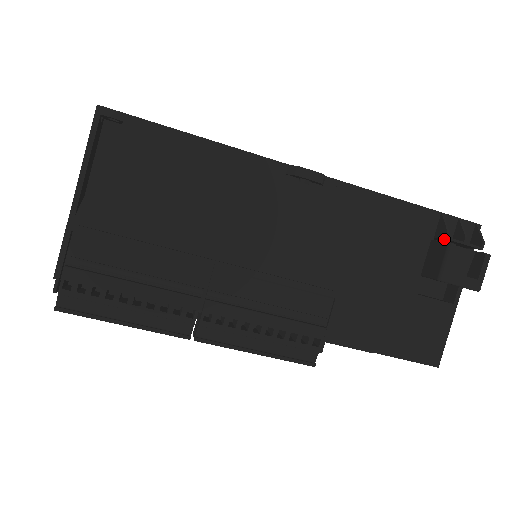
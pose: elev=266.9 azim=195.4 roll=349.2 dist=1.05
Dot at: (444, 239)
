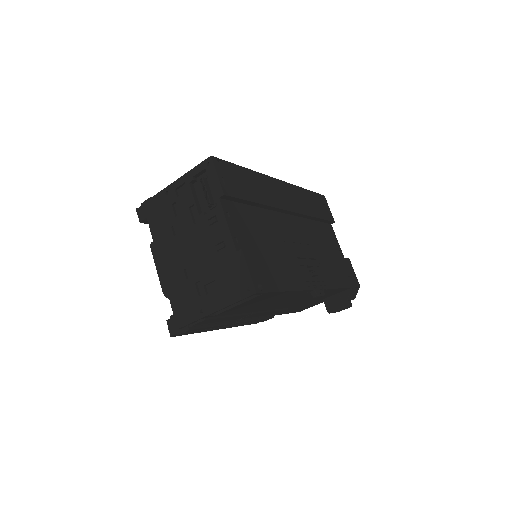
Dot at: (343, 298)
